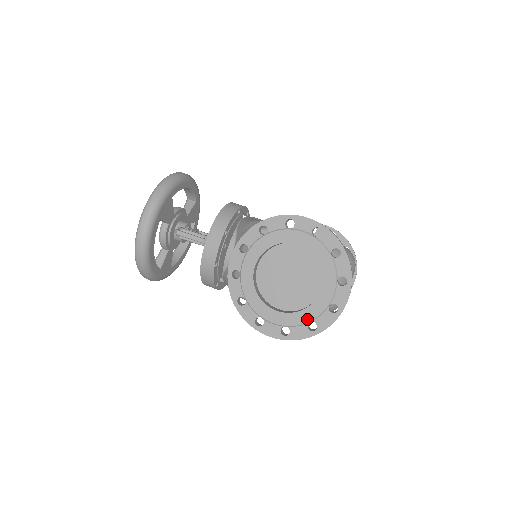
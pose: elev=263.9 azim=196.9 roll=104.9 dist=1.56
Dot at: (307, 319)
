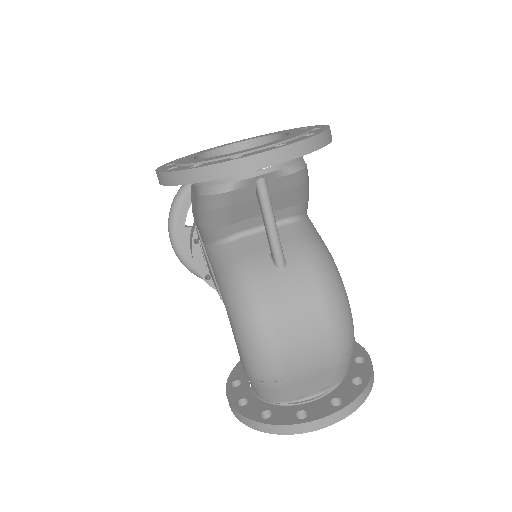
Dot at: (202, 161)
